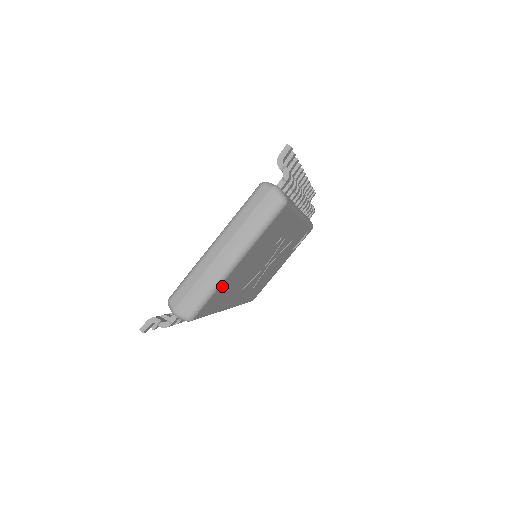
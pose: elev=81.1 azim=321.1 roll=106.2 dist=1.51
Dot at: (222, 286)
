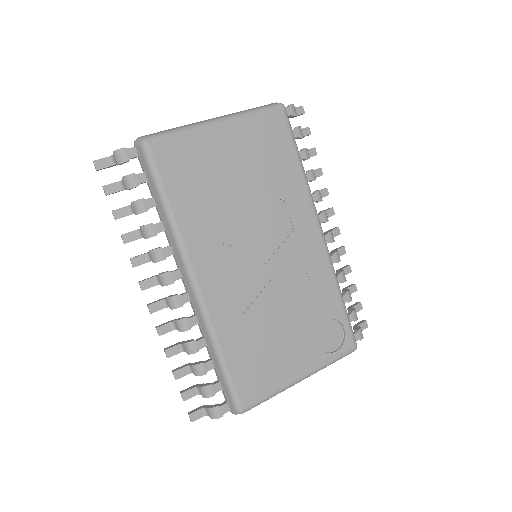
Dot at: (194, 140)
